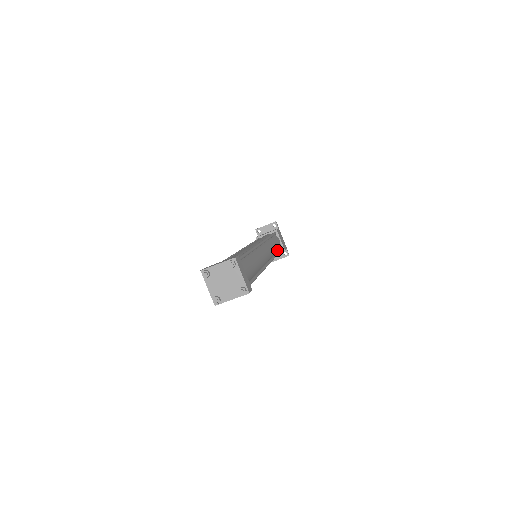
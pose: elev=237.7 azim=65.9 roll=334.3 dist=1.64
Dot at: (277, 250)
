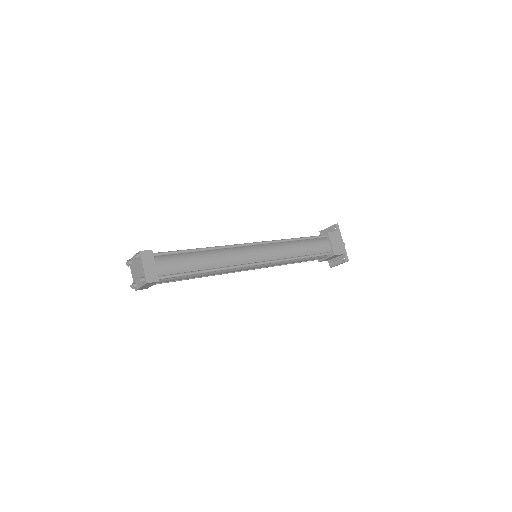
Dot at: (316, 253)
